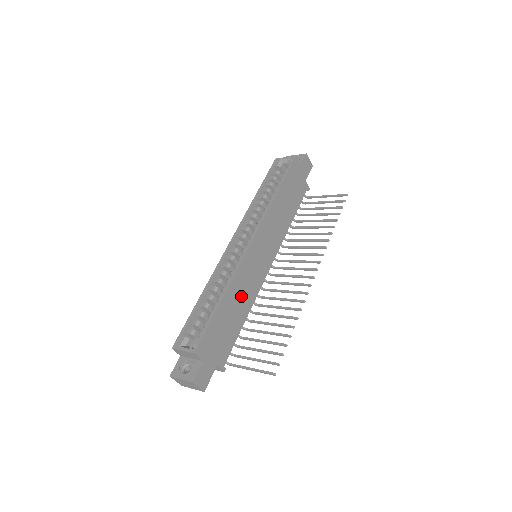
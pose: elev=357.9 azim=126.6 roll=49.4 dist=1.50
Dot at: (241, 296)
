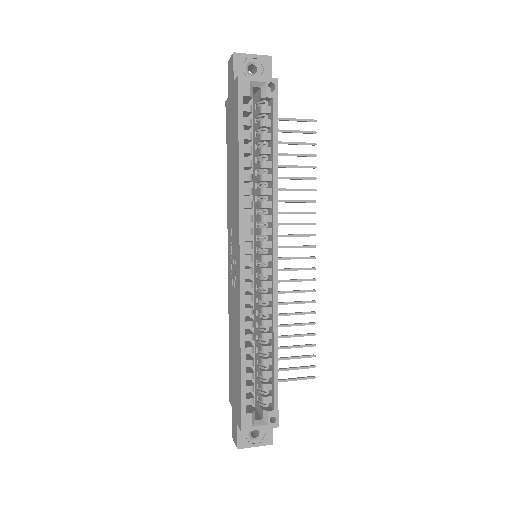
Dot at: occluded
